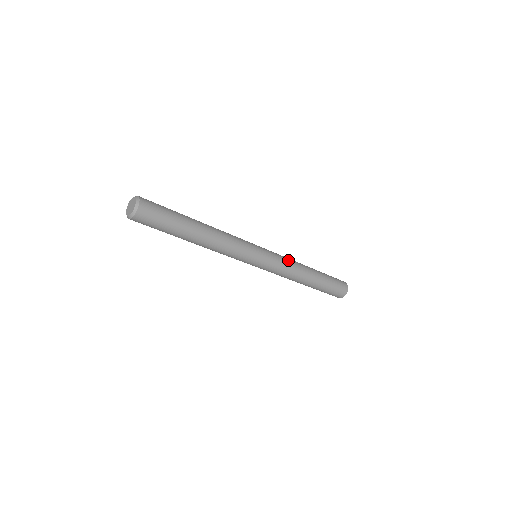
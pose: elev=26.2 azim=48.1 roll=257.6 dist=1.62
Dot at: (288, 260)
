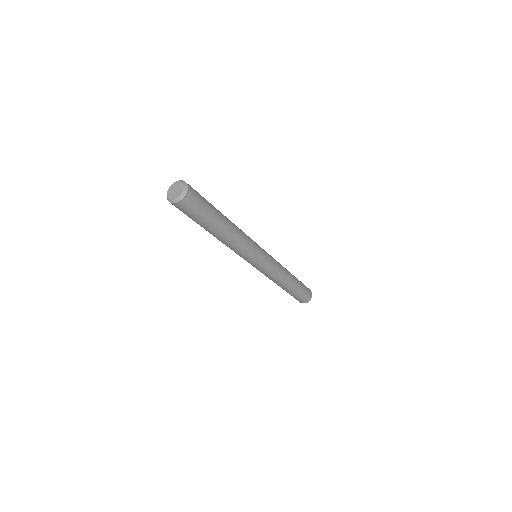
Dot at: occluded
